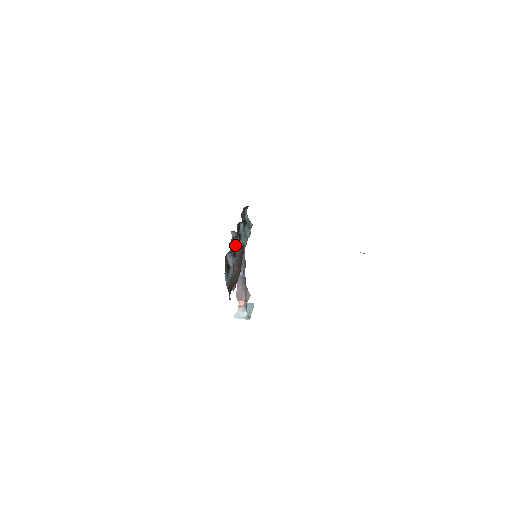
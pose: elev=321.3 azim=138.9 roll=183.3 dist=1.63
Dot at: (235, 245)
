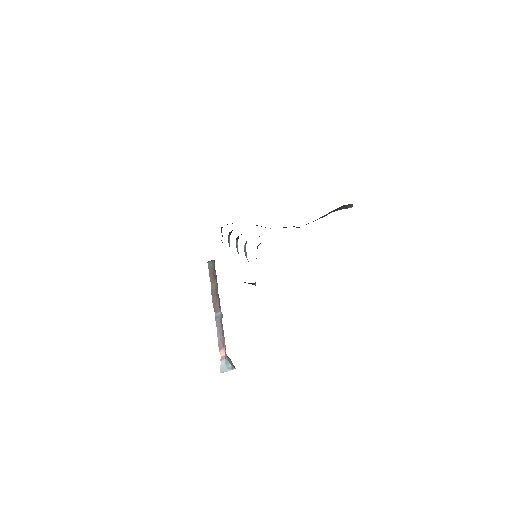
Dot at: (237, 249)
